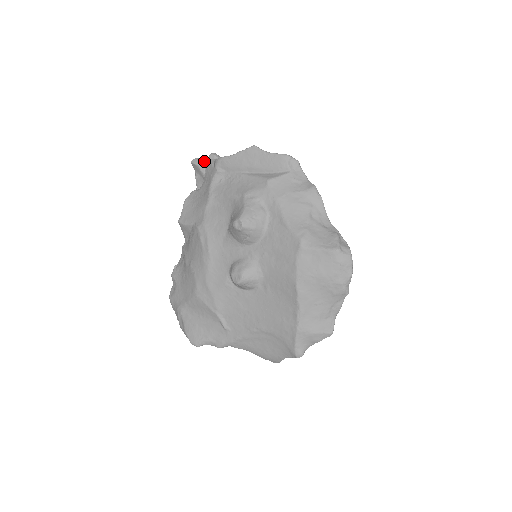
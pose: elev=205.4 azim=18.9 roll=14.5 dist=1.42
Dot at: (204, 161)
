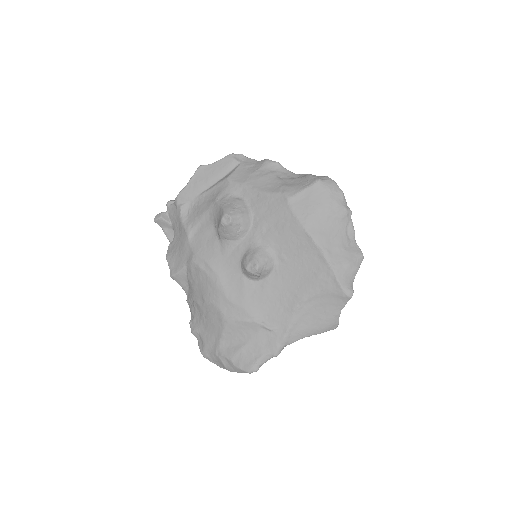
Dot at: (165, 212)
